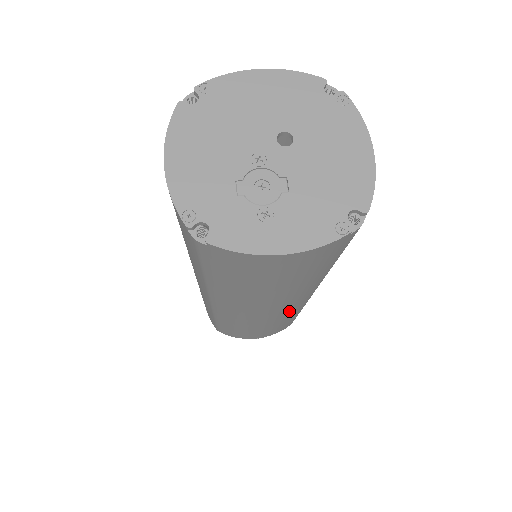
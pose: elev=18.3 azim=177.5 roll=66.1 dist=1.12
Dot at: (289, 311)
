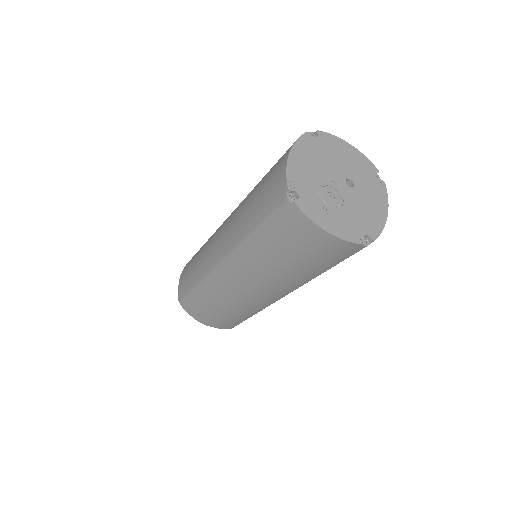
Dot at: (260, 301)
